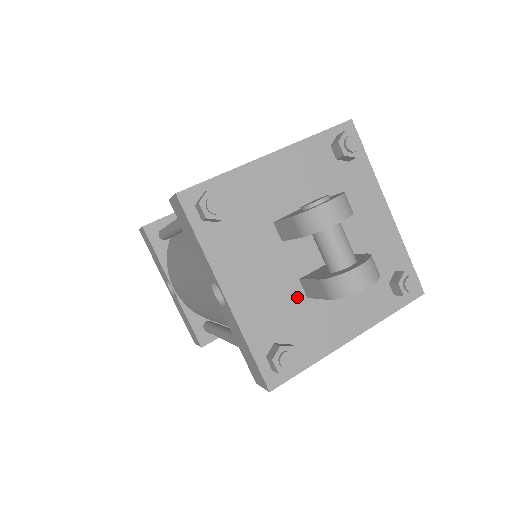
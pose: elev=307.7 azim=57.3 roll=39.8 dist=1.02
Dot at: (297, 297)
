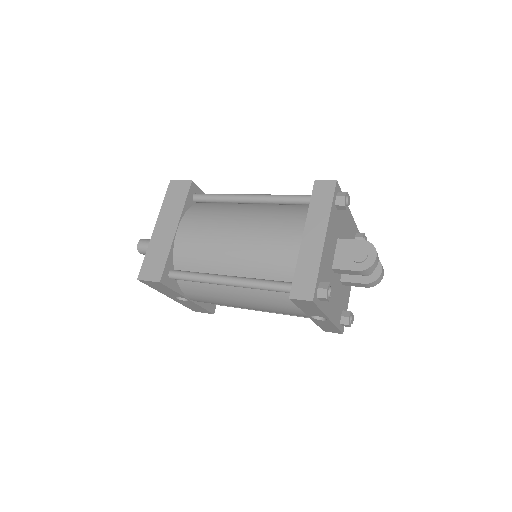
Dot at: (341, 289)
